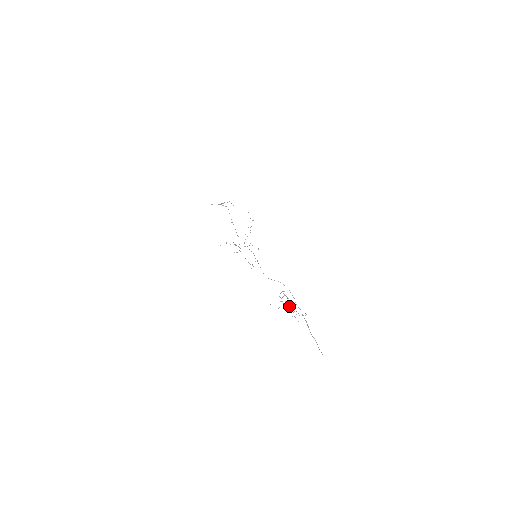
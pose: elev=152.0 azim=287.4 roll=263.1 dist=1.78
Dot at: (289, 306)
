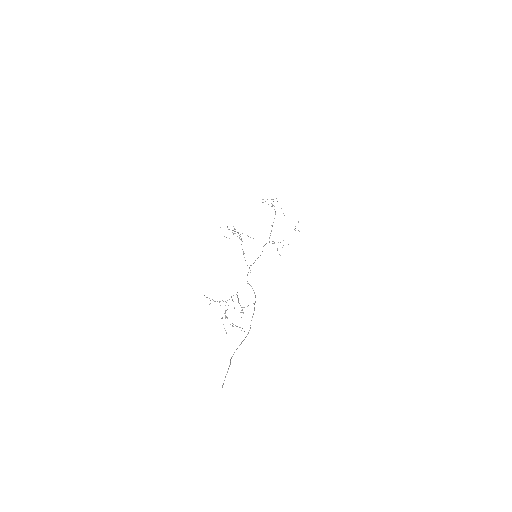
Dot at: occluded
